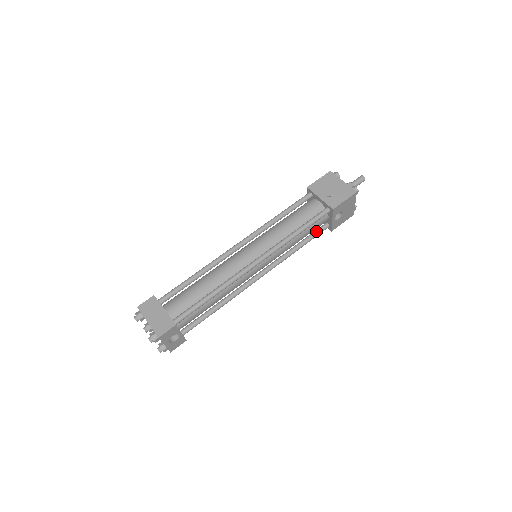
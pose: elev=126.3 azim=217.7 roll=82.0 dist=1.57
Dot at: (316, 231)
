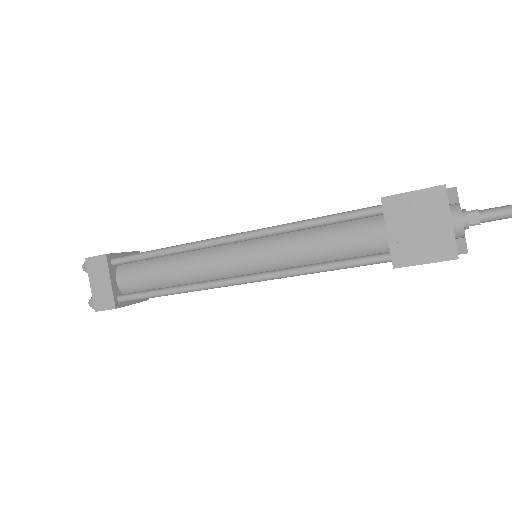
Dot at: occluded
